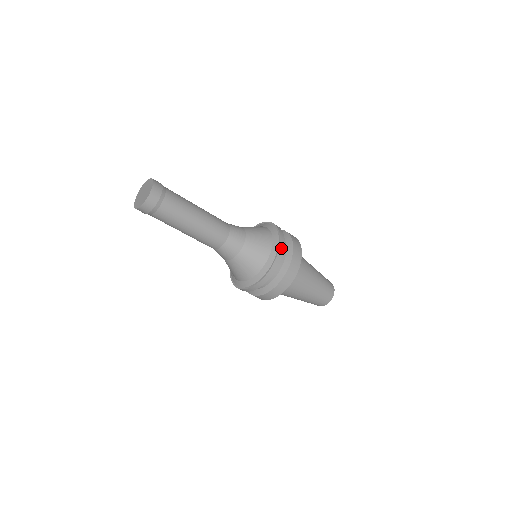
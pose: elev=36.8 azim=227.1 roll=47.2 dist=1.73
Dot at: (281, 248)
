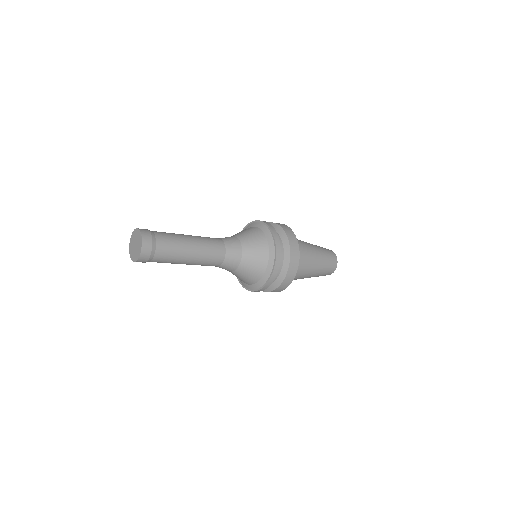
Dot at: (277, 243)
